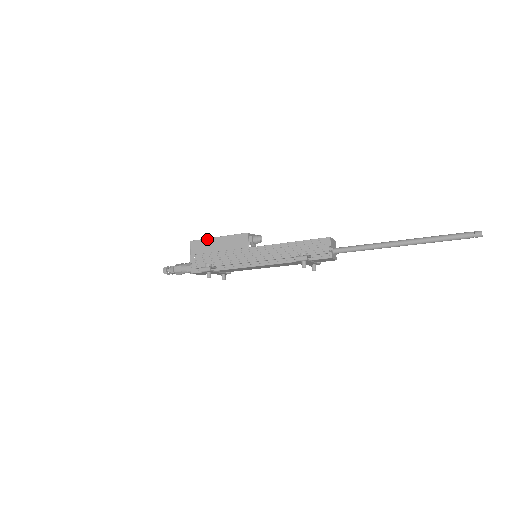
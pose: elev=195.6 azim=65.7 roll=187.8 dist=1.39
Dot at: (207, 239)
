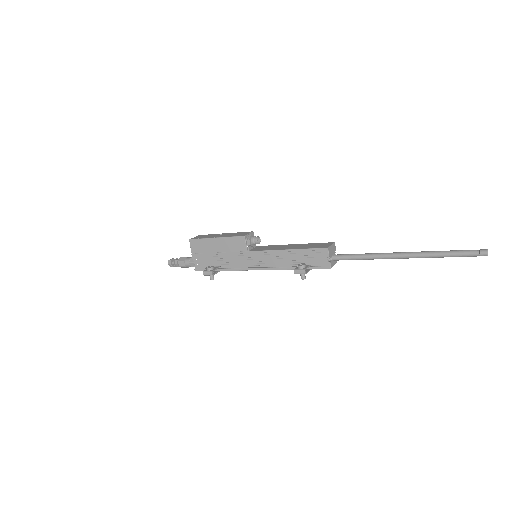
Dot at: (205, 239)
